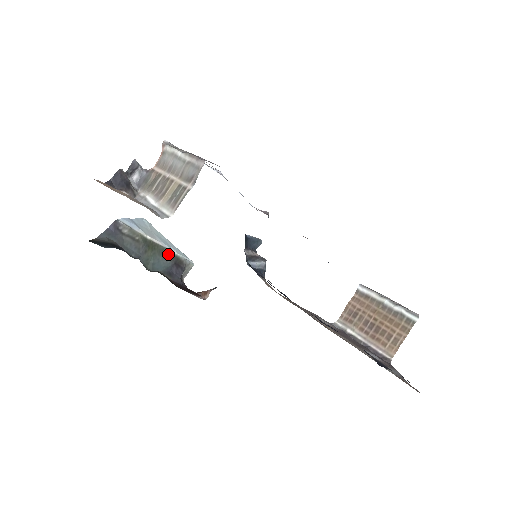
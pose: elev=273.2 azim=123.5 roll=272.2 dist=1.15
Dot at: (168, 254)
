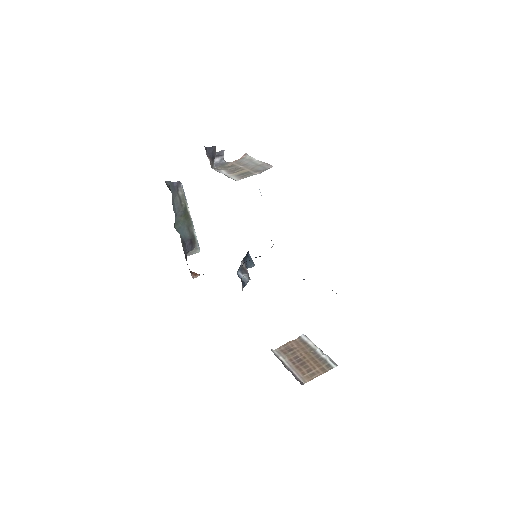
Dot at: (191, 230)
